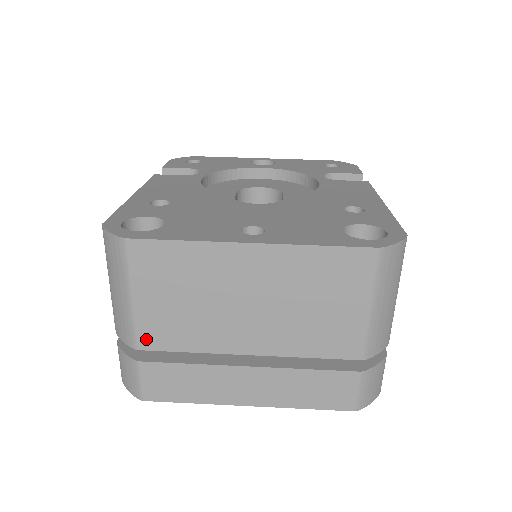
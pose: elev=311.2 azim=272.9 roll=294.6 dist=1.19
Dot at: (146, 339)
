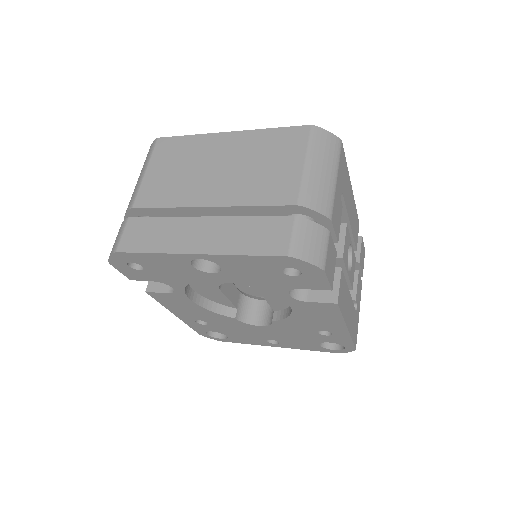
Dot at: (141, 200)
